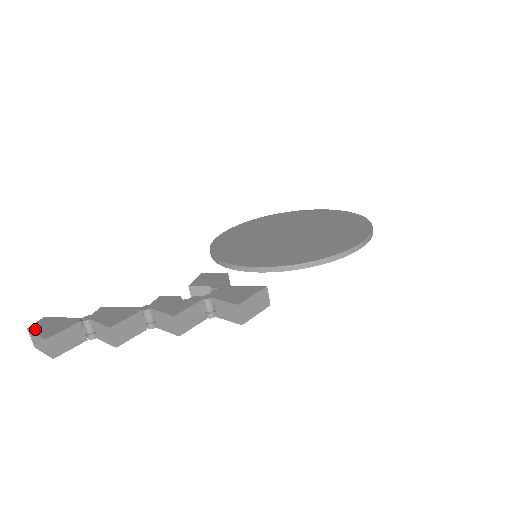
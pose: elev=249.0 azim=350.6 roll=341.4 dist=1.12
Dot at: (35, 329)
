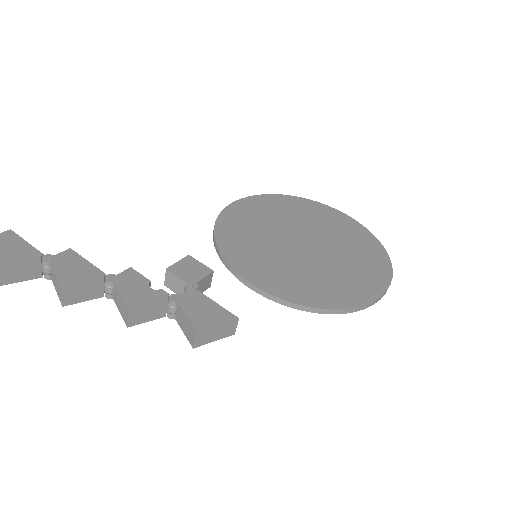
Dot at: out of frame
